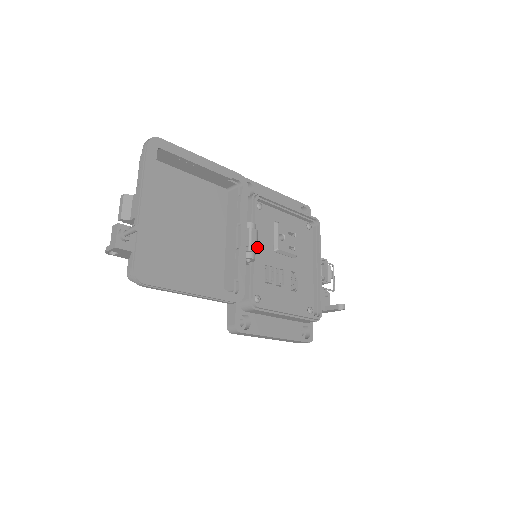
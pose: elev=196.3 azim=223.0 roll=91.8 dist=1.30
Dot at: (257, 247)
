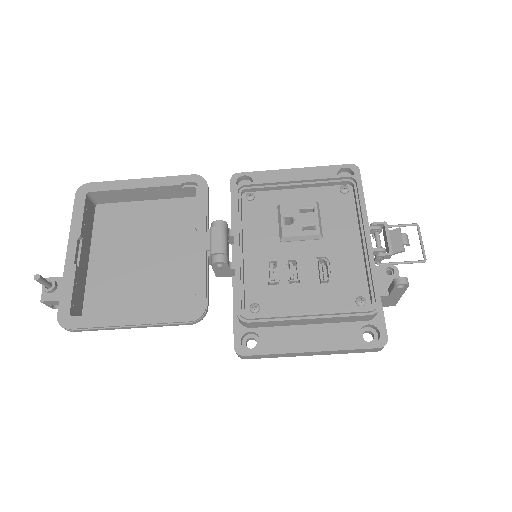
Dot at: (251, 245)
